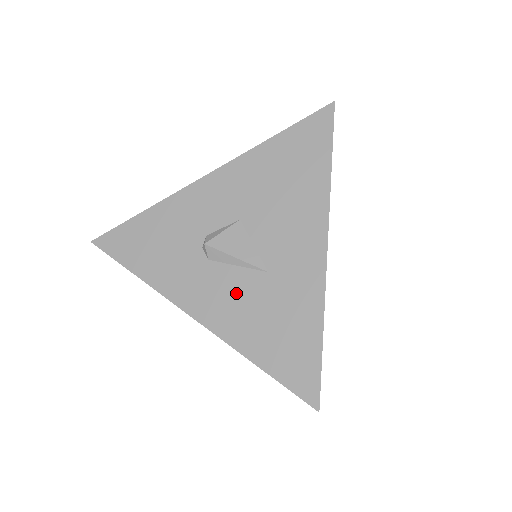
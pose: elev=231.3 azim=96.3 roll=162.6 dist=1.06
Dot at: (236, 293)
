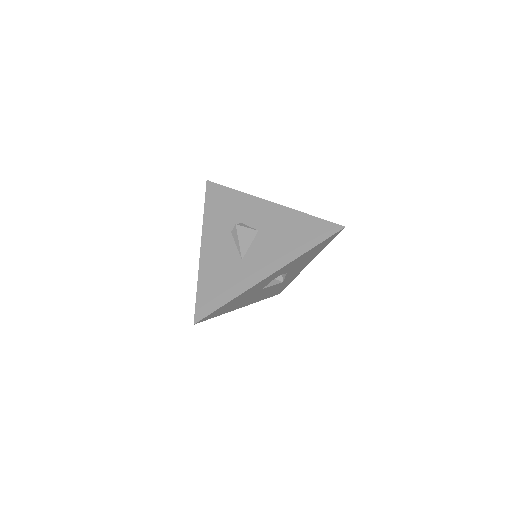
Dot at: (224, 254)
